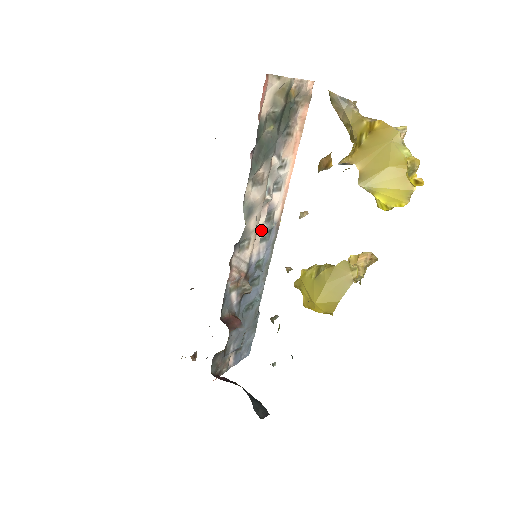
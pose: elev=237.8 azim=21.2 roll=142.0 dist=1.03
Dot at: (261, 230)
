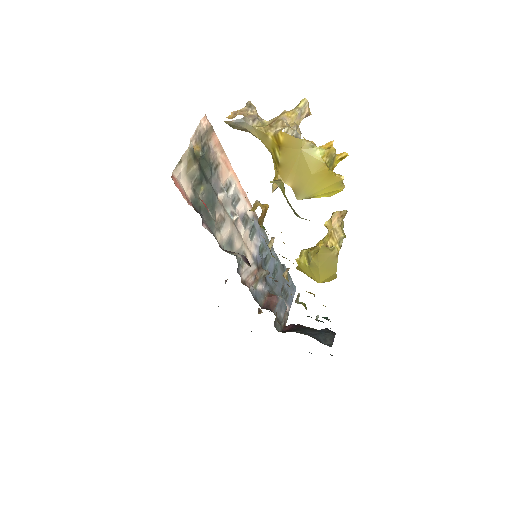
Dot at: (246, 235)
